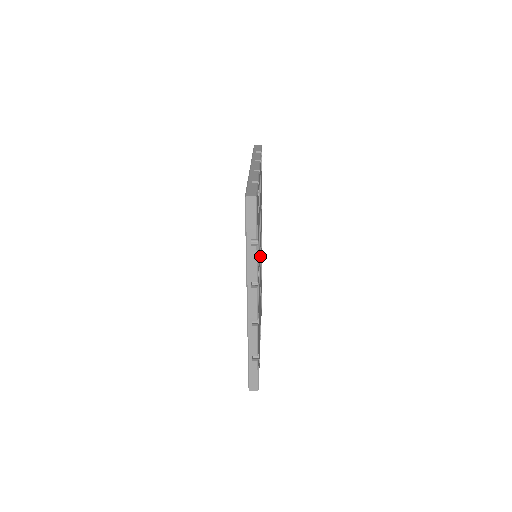
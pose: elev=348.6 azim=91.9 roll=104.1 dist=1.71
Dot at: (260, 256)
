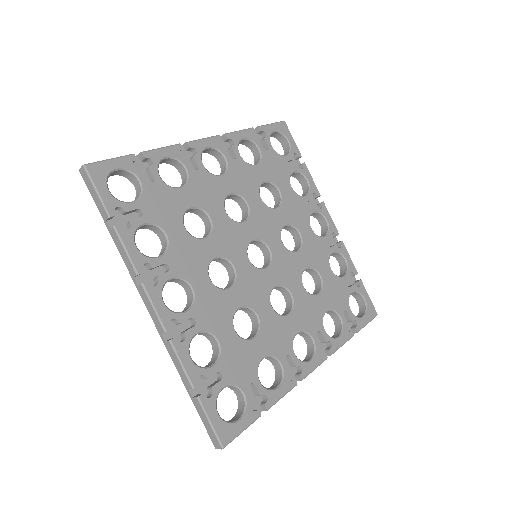
Dot at: (271, 256)
